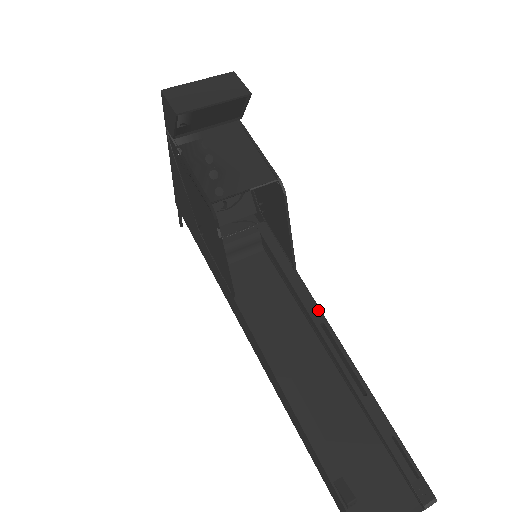
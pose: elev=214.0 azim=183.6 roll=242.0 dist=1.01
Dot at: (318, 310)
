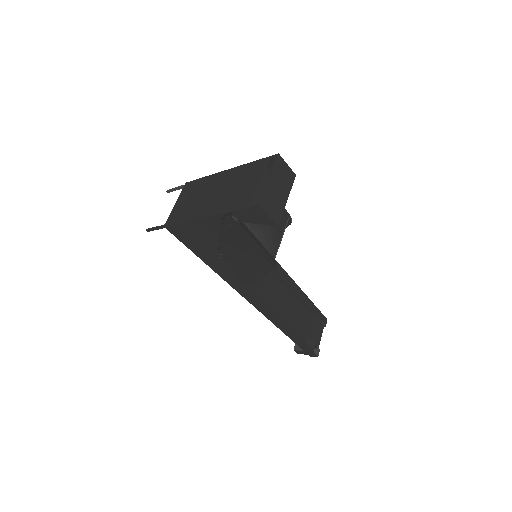
Dot at: (279, 265)
